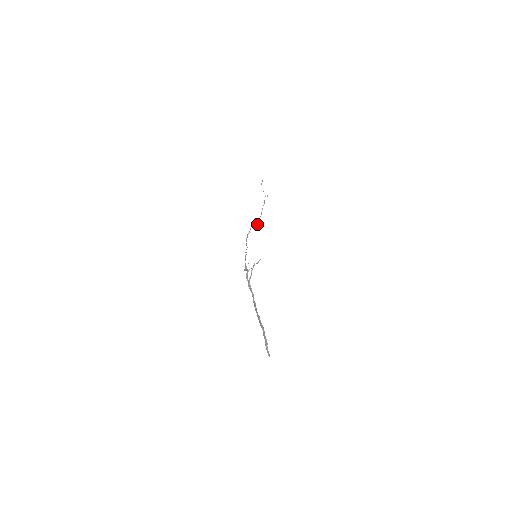
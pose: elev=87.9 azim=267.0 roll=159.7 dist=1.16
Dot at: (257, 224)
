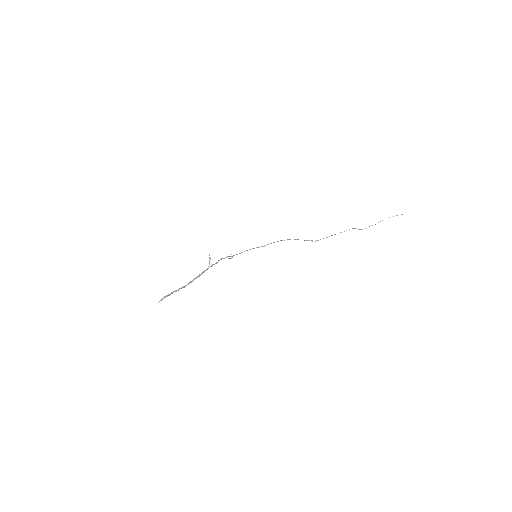
Dot at: occluded
